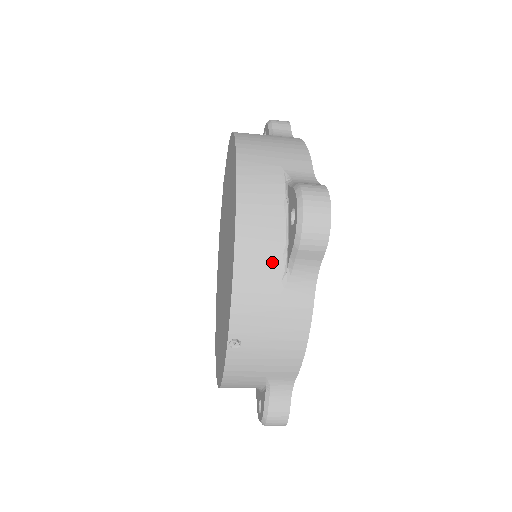
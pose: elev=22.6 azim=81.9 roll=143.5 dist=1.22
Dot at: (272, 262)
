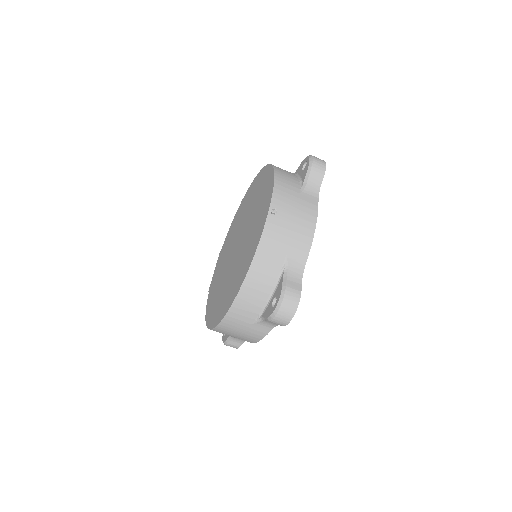
Dot at: (294, 181)
